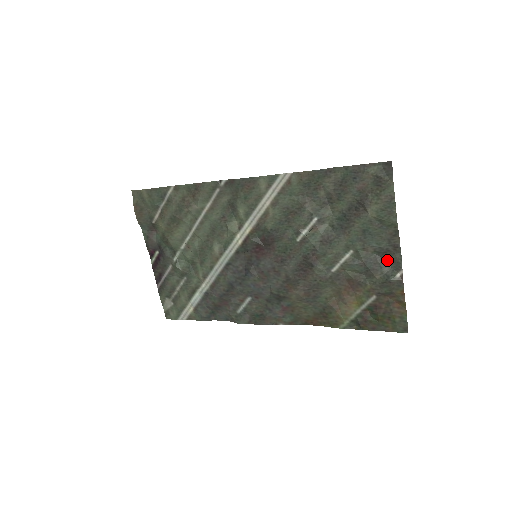
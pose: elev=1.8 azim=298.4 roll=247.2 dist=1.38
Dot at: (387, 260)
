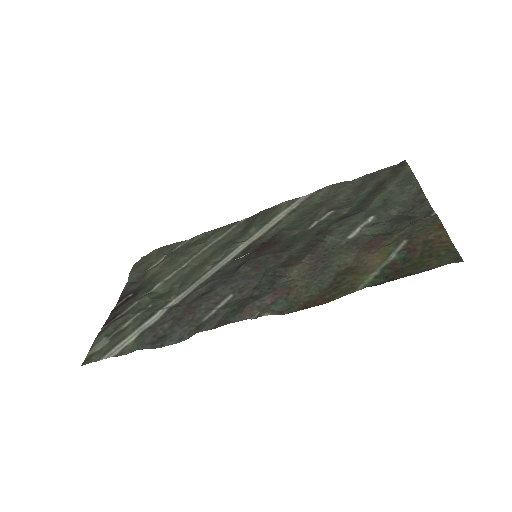
Dot at: (415, 216)
